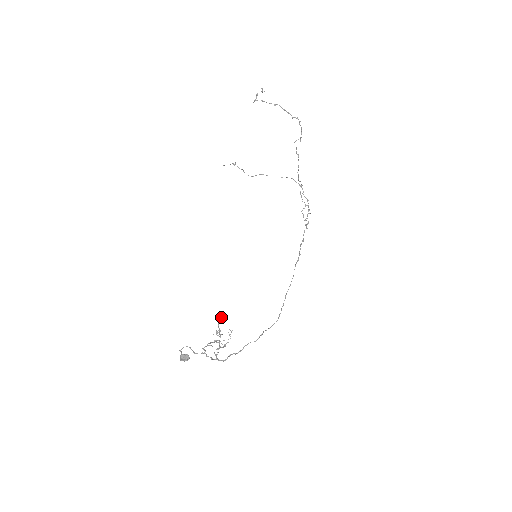
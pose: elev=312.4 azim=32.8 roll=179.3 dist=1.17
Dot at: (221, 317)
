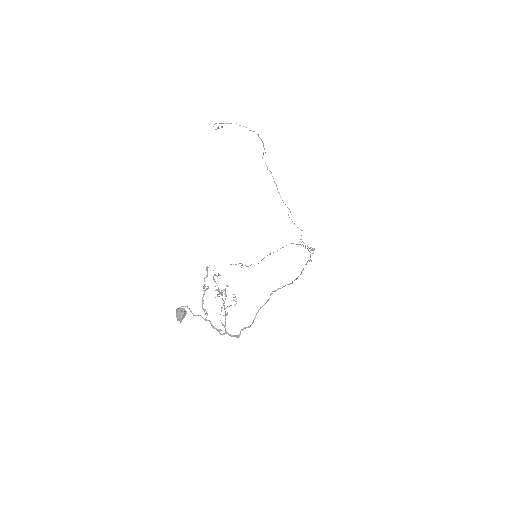
Dot at: (218, 275)
